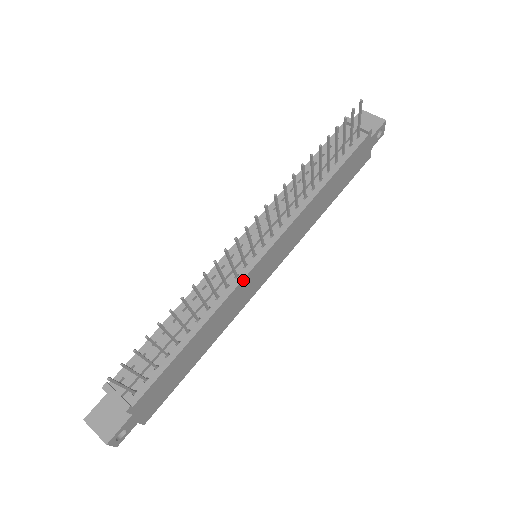
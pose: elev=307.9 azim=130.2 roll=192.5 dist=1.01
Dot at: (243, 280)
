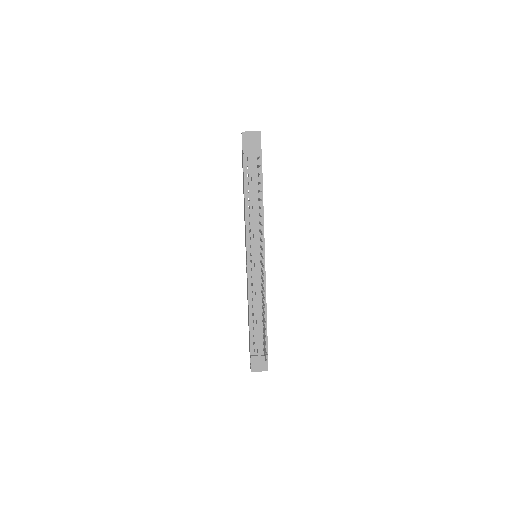
Dot at: (265, 276)
